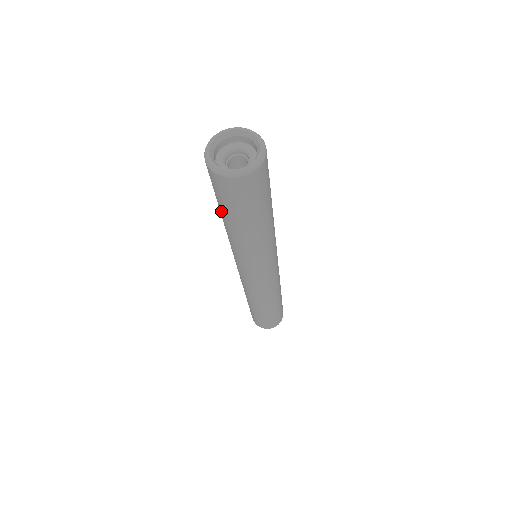
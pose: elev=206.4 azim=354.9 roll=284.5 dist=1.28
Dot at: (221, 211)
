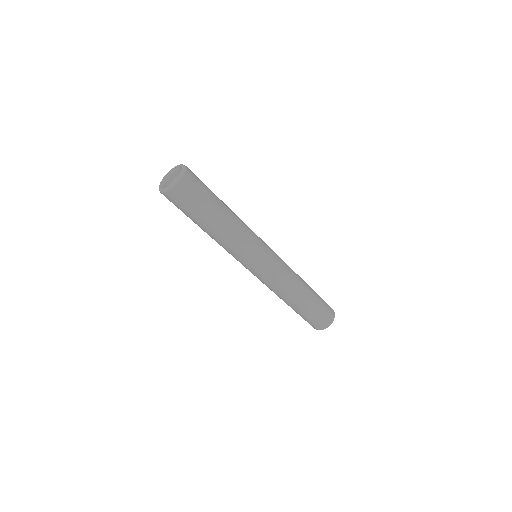
Dot at: occluded
